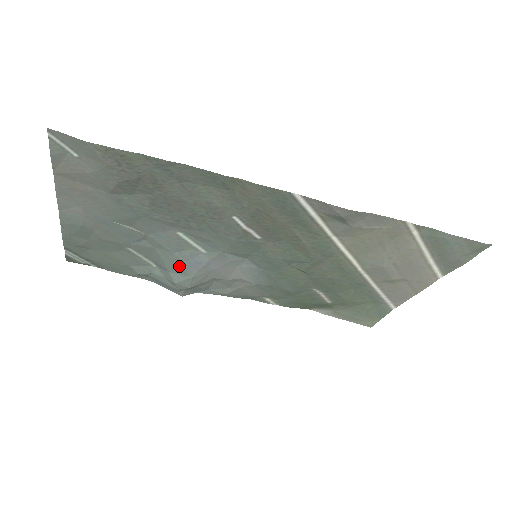
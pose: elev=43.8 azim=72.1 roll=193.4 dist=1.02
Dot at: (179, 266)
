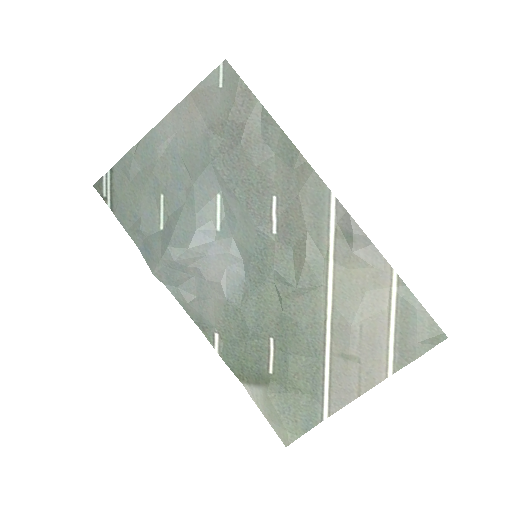
Dot at: (187, 231)
